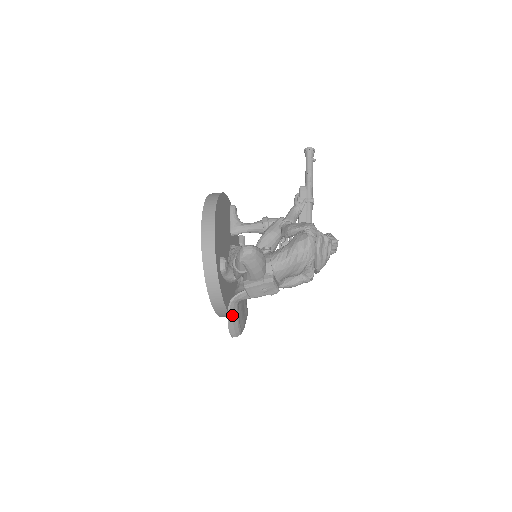
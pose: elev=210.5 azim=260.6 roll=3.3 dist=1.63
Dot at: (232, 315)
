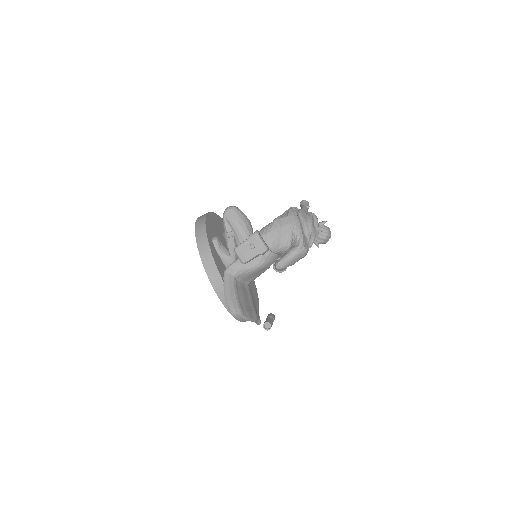
Dot at: (228, 287)
